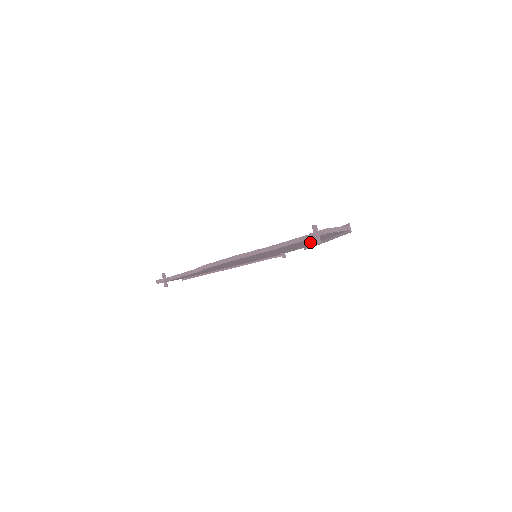
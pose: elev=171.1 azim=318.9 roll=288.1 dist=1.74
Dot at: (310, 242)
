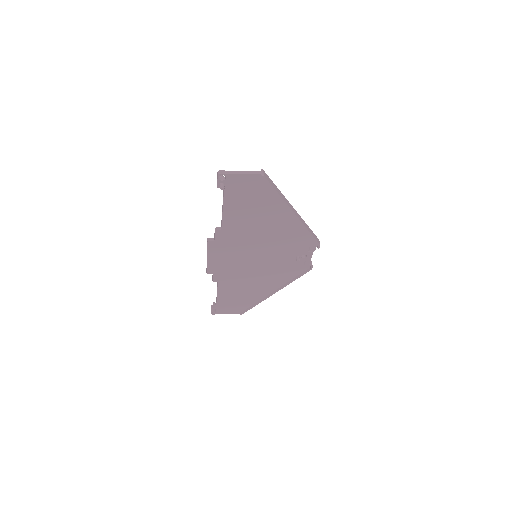
Dot at: (268, 214)
